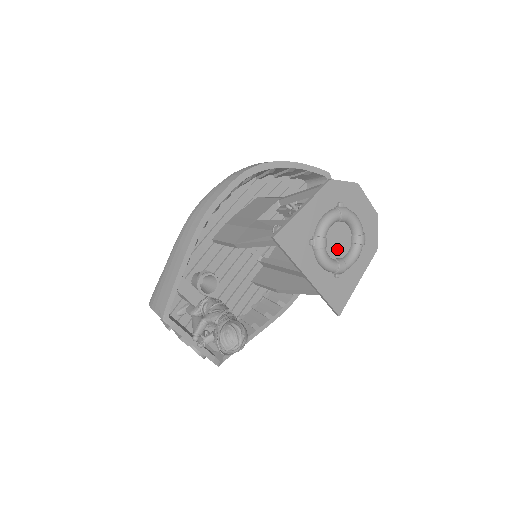
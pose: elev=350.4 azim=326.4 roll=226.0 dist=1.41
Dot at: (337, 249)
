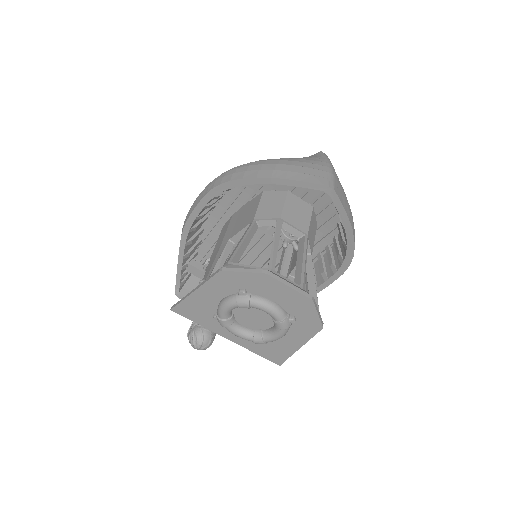
Dot at: (256, 323)
